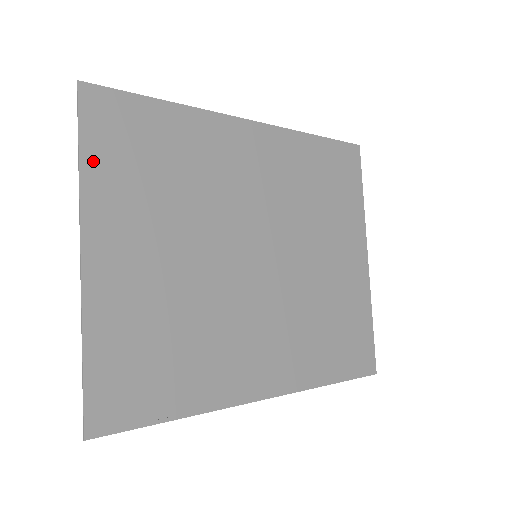
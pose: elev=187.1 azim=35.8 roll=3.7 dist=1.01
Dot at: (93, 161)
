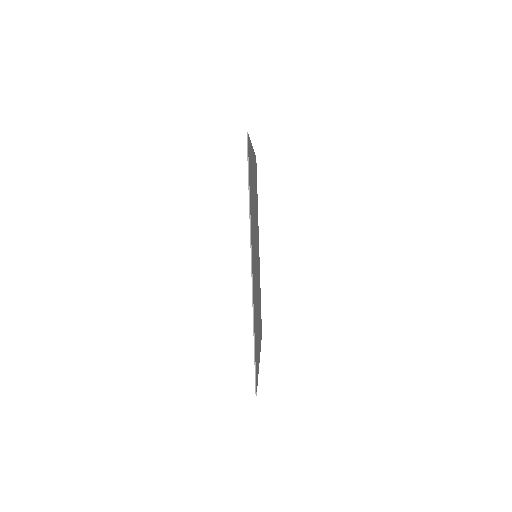
Dot at: occluded
